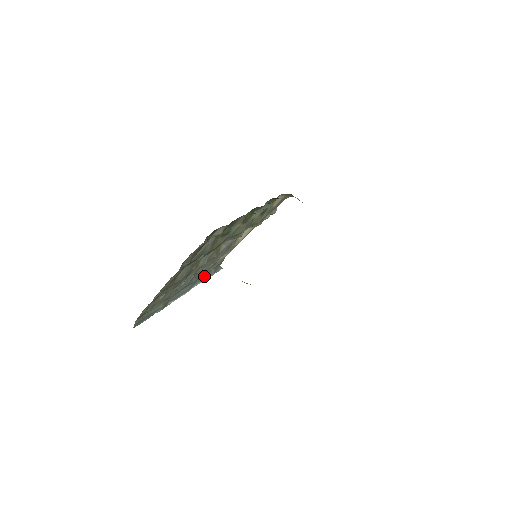
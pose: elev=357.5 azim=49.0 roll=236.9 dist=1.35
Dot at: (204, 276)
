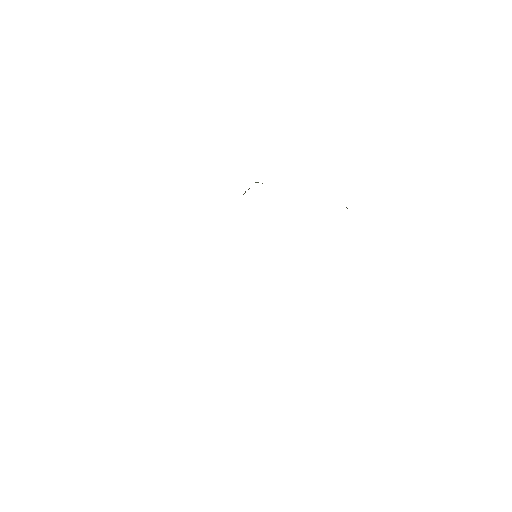
Dot at: occluded
